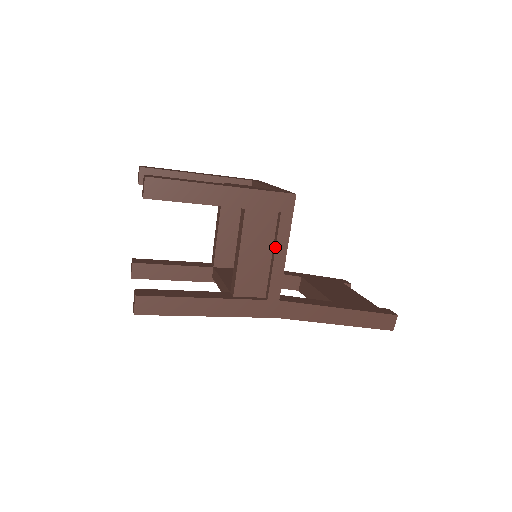
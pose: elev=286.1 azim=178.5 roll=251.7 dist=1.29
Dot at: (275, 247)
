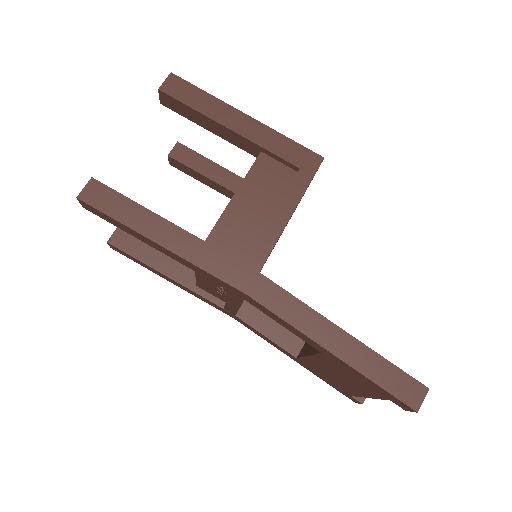
Dot at: (279, 203)
